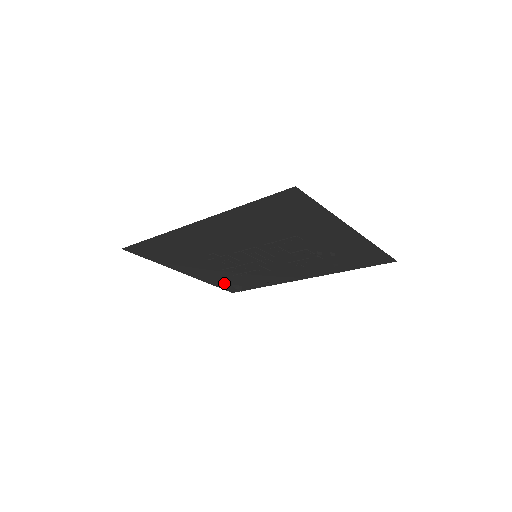
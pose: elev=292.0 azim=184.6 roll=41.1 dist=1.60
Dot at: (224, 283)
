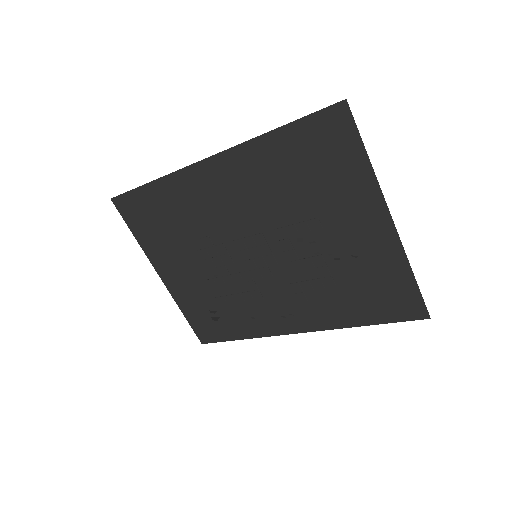
Dot at: (199, 316)
